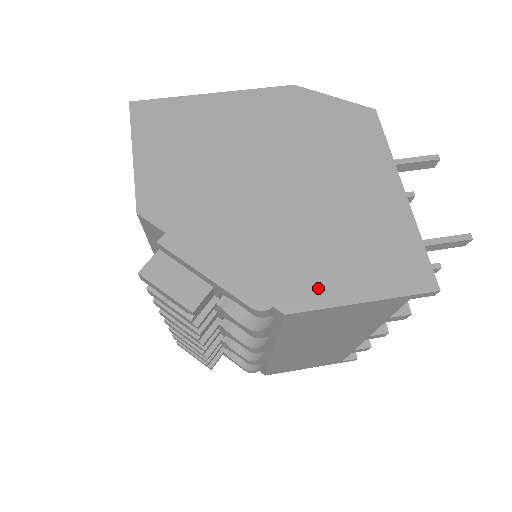
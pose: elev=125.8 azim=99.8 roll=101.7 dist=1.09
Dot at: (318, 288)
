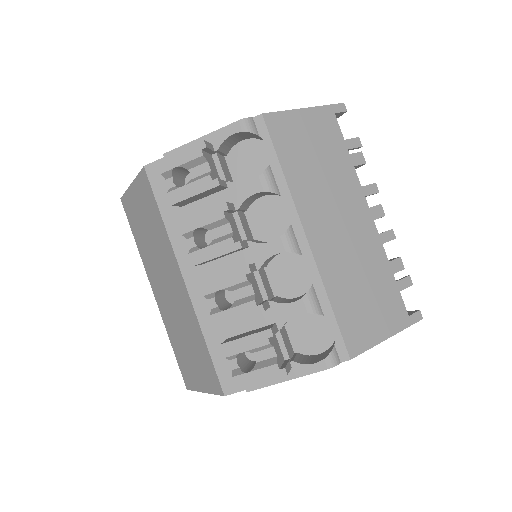
Dot at: occluded
